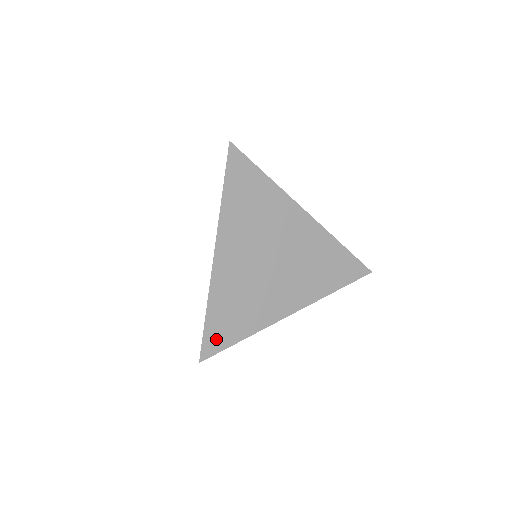
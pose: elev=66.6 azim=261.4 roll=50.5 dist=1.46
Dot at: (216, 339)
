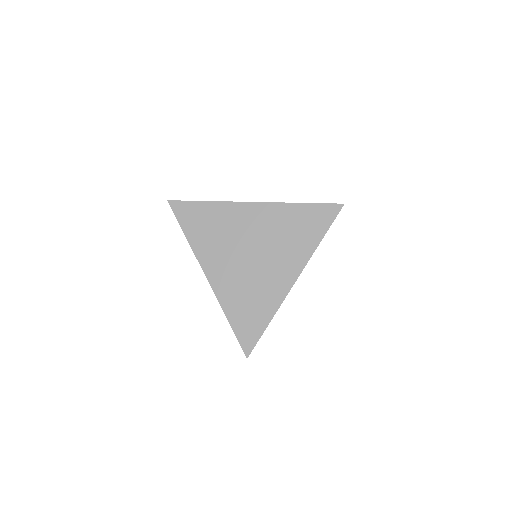
Dot at: (248, 335)
